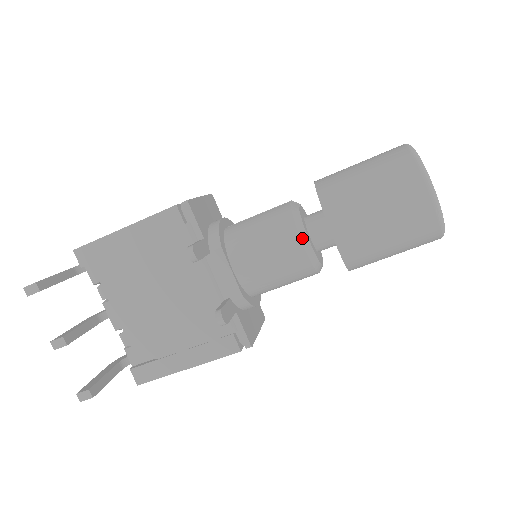
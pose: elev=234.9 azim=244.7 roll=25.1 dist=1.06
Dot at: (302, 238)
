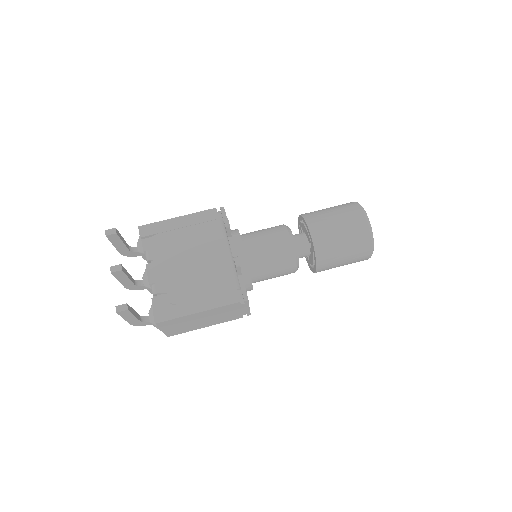
Dot at: (290, 235)
